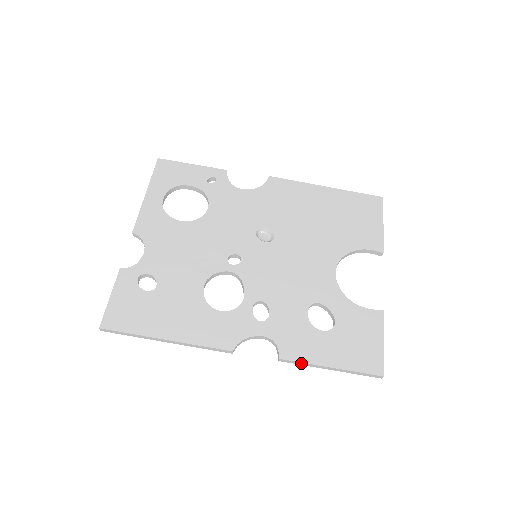
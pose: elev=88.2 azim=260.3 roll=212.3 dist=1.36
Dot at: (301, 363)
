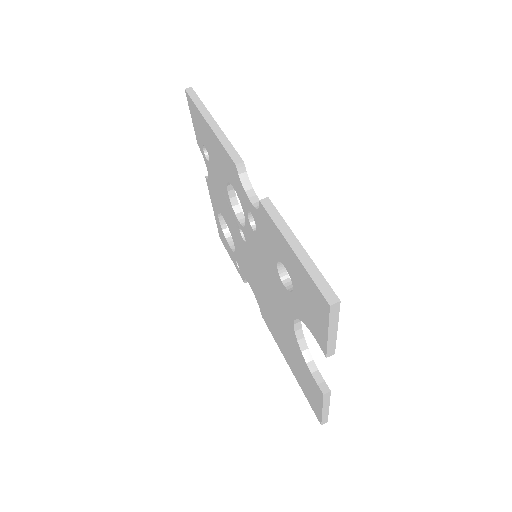
Dot at: (278, 217)
